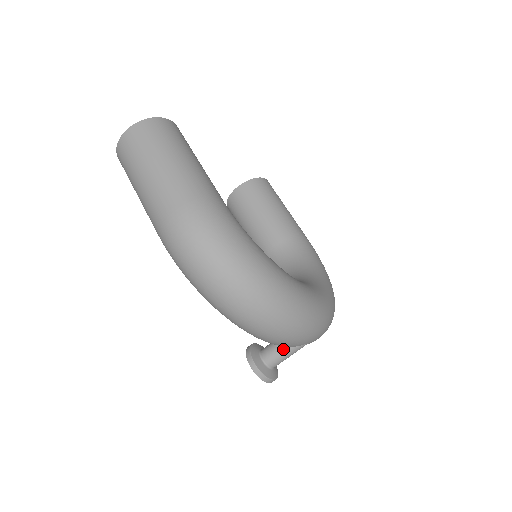
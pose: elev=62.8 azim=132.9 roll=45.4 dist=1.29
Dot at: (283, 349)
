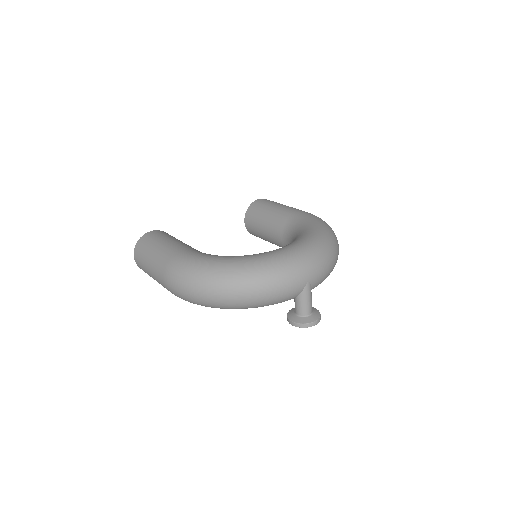
Dot at: (298, 299)
